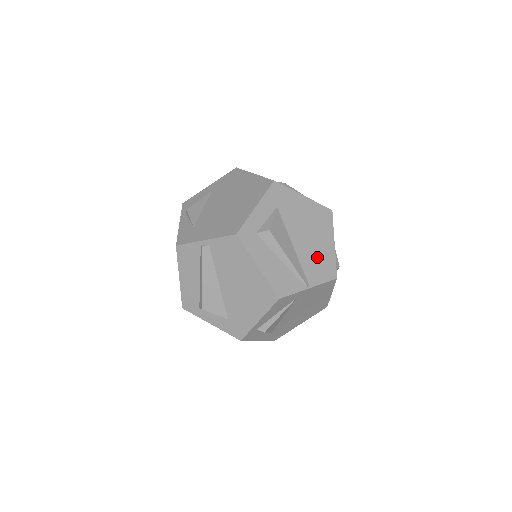
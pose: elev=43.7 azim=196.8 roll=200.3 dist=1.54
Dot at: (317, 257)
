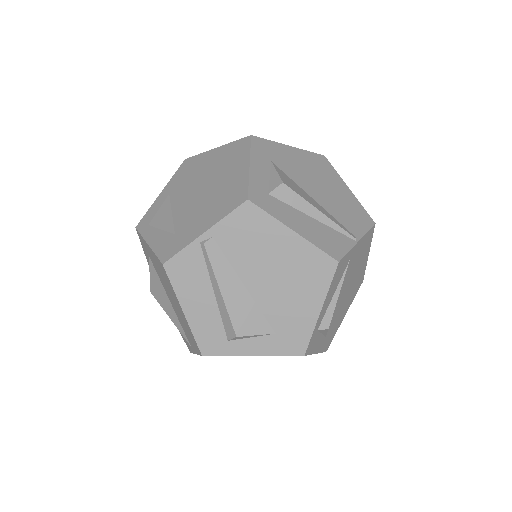
Dot at: (343, 206)
